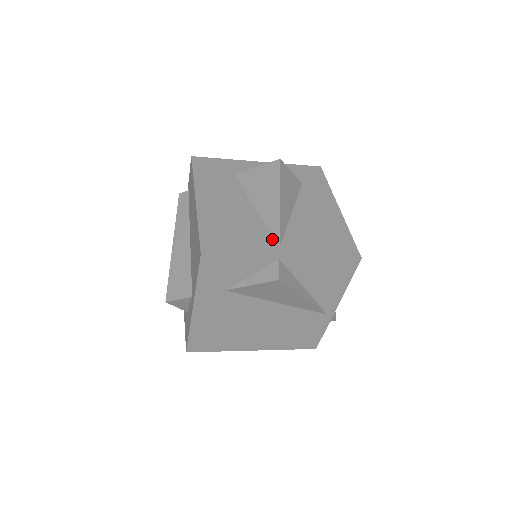
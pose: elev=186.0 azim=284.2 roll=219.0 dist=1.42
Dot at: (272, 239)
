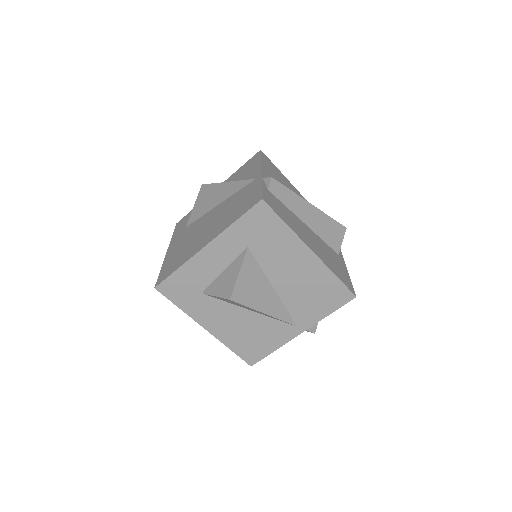
Dot at: occluded
